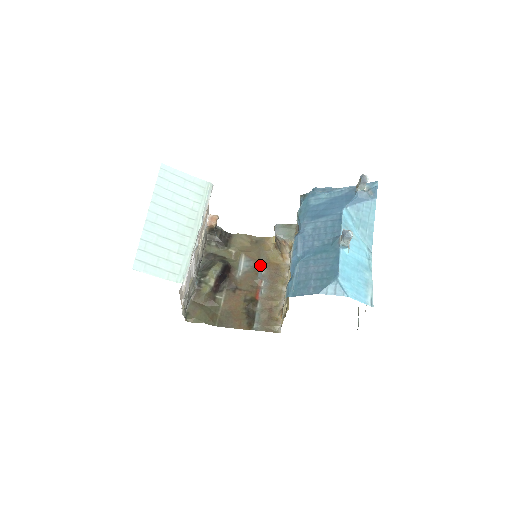
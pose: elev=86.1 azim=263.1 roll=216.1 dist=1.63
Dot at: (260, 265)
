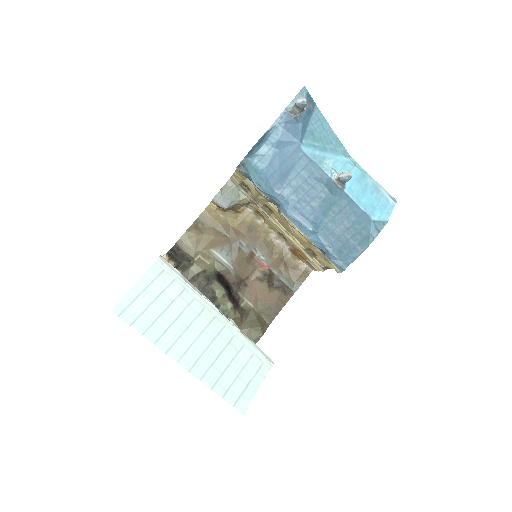
Dot at: (234, 241)
